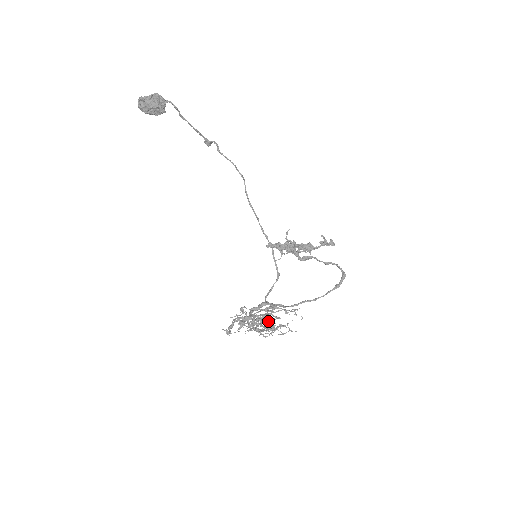
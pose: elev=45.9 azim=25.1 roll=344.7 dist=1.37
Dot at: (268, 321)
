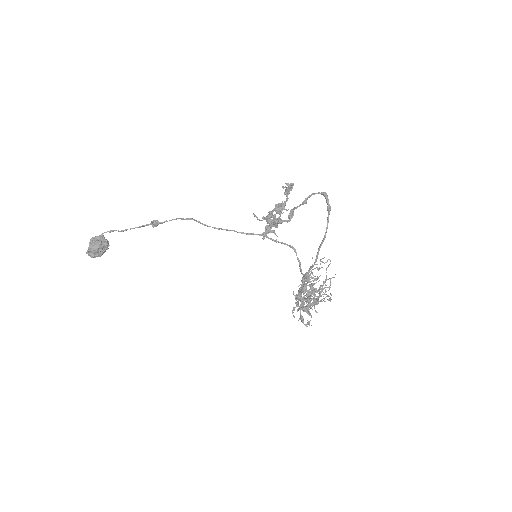
Dot at: occluded
